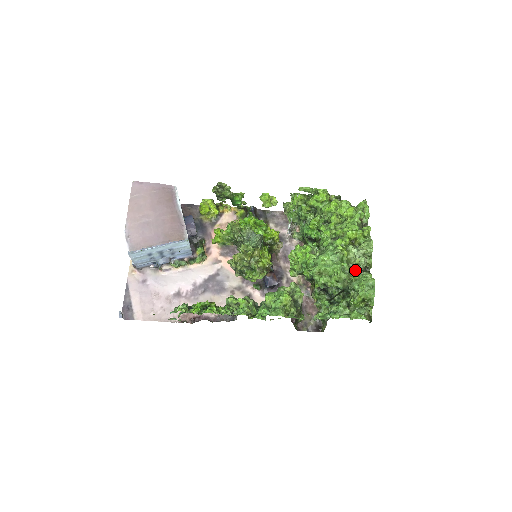
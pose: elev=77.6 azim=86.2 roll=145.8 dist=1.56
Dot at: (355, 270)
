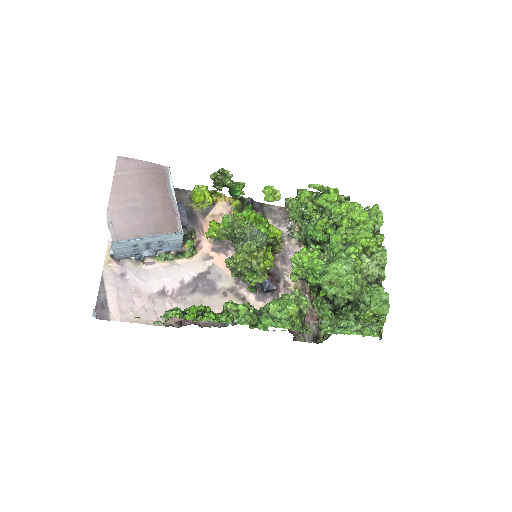
Dot at: occluded
